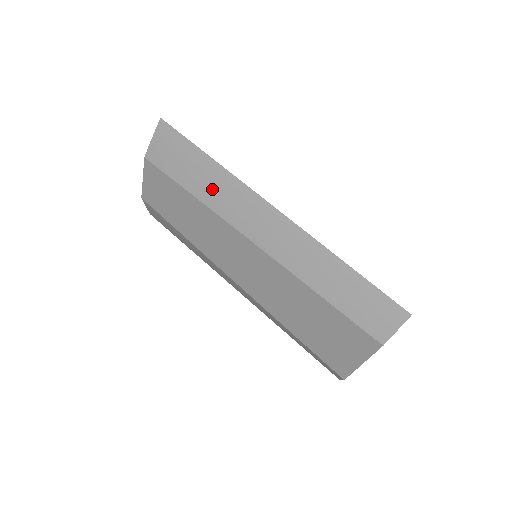
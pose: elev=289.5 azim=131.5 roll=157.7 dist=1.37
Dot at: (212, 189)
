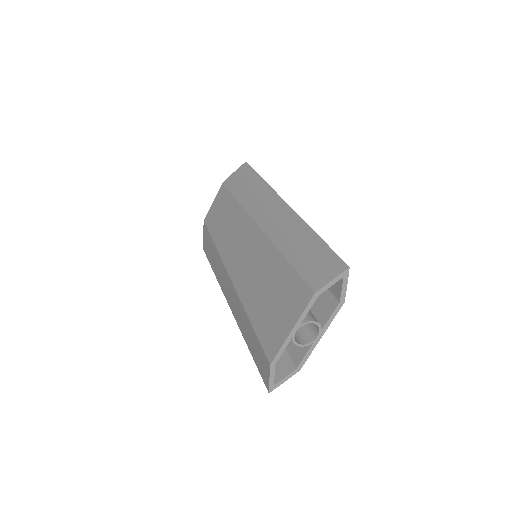
Dot at: (251, 195)
